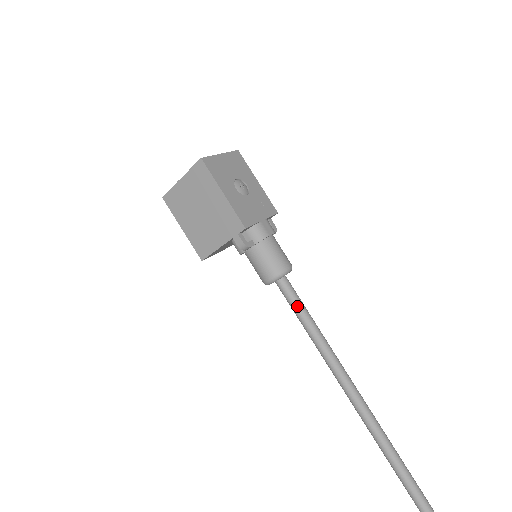
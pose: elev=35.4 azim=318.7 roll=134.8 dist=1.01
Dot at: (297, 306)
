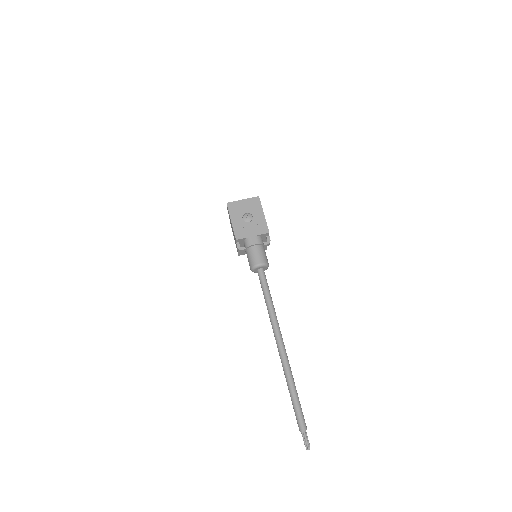
Dot at: (262, 286)
